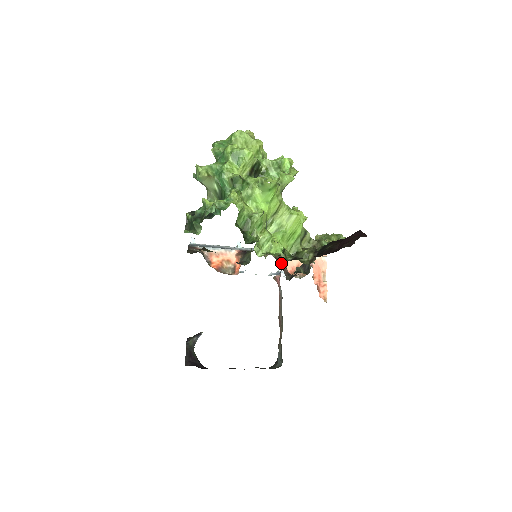
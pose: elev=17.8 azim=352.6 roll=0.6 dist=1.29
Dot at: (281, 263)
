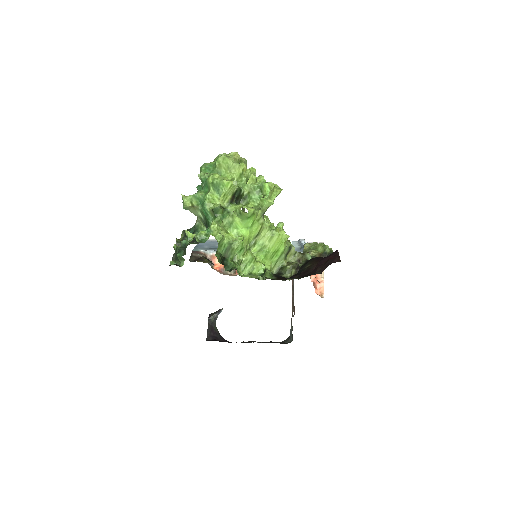
Dot at: occluded
